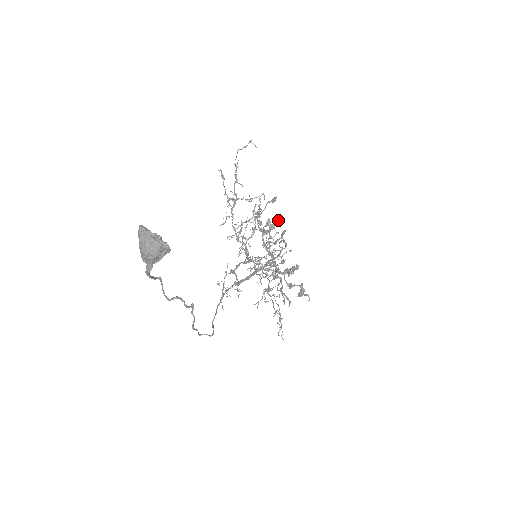
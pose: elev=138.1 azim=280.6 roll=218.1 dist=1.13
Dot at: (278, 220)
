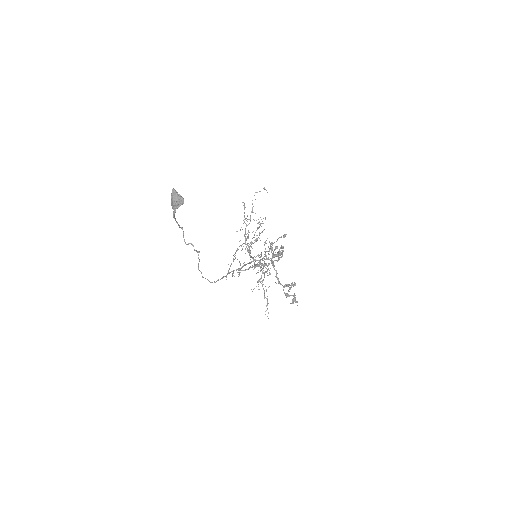
Dot at: (282, 246)
